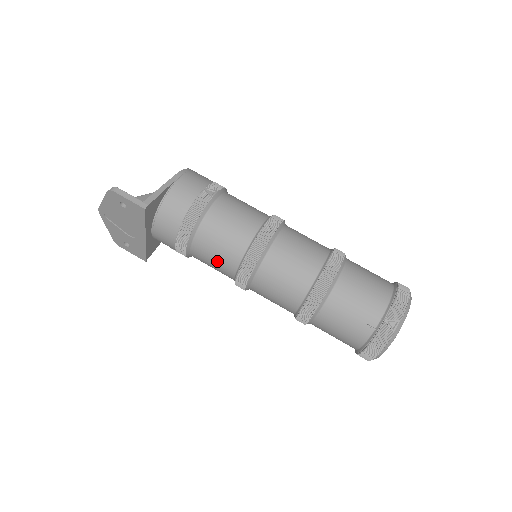
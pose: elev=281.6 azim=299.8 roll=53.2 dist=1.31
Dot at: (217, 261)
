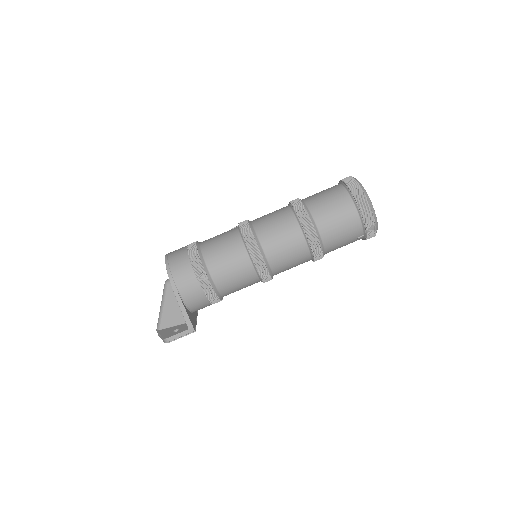
Dot at: occluded
